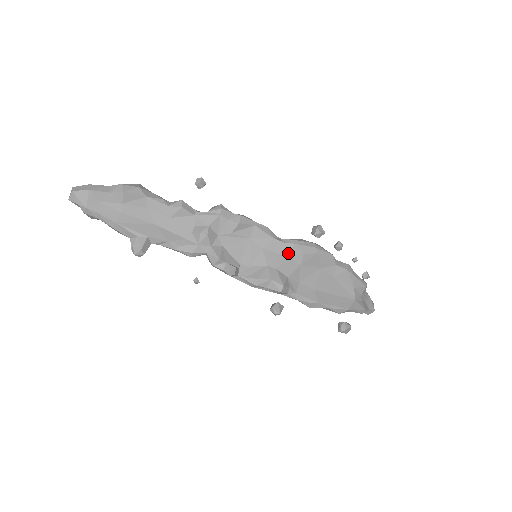
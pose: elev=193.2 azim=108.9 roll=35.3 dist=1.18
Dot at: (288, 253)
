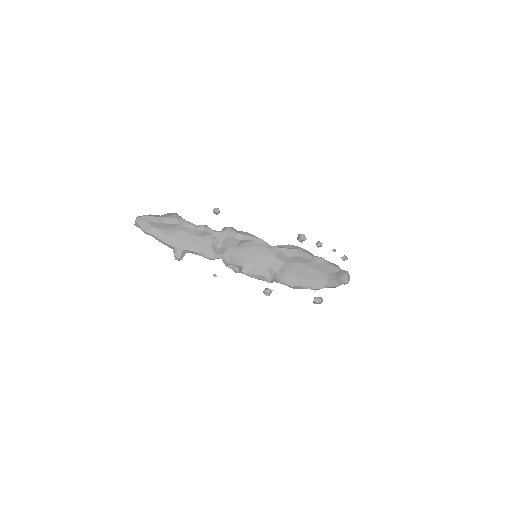
Dot at: (277, 256)
